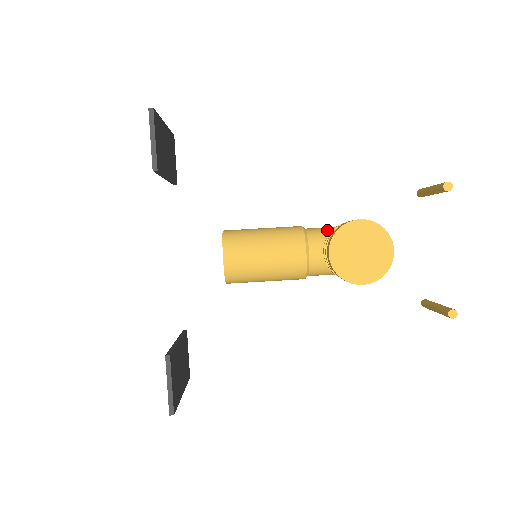
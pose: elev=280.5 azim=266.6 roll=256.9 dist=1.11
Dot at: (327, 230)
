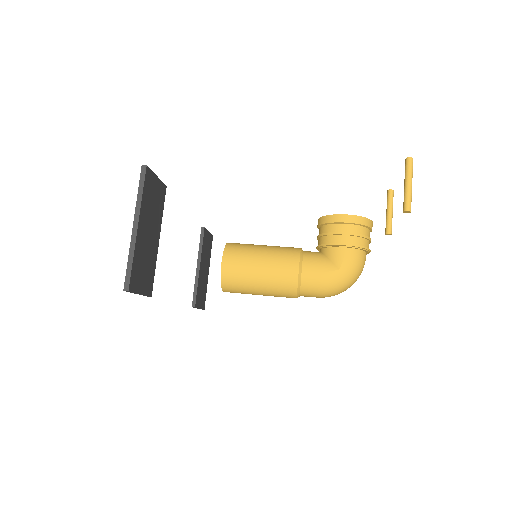
Dot at: occluded
